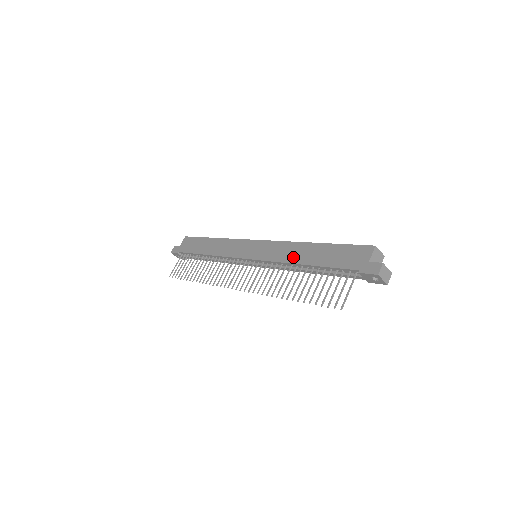
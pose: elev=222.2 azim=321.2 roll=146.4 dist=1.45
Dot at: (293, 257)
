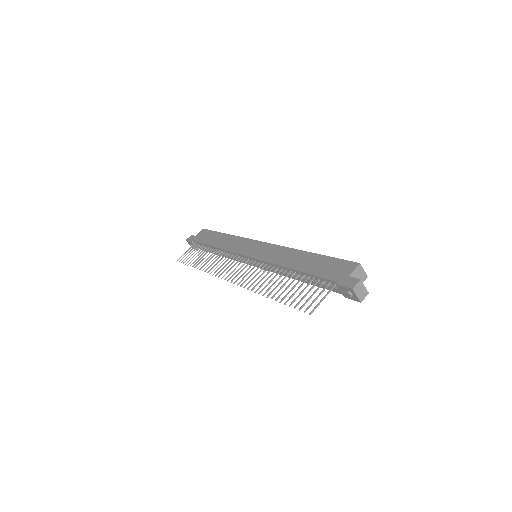
Dot at: (285, 261)
